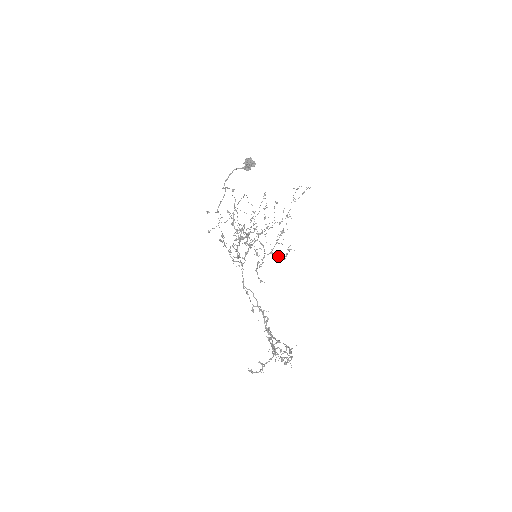
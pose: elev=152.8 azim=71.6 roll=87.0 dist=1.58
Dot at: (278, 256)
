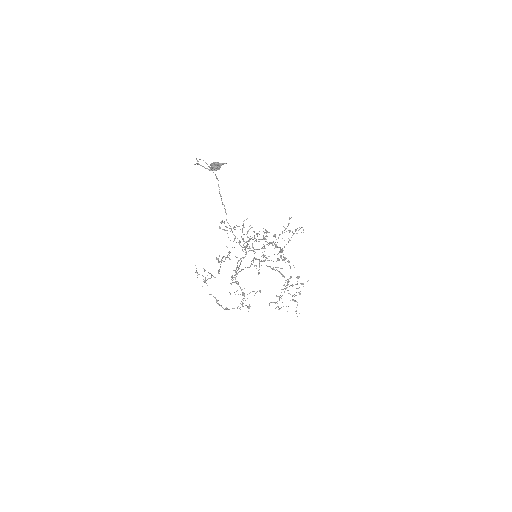
Dot at: (279, 235)
